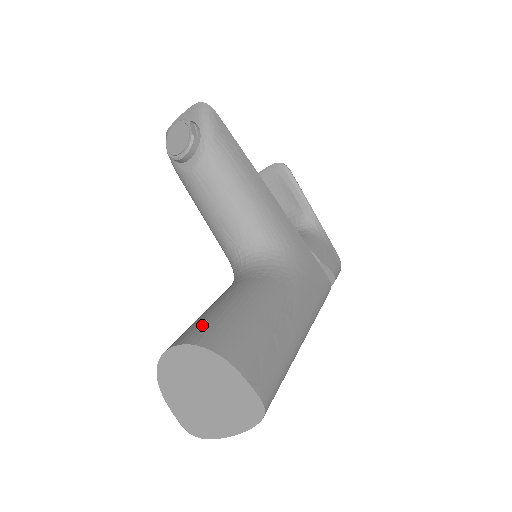
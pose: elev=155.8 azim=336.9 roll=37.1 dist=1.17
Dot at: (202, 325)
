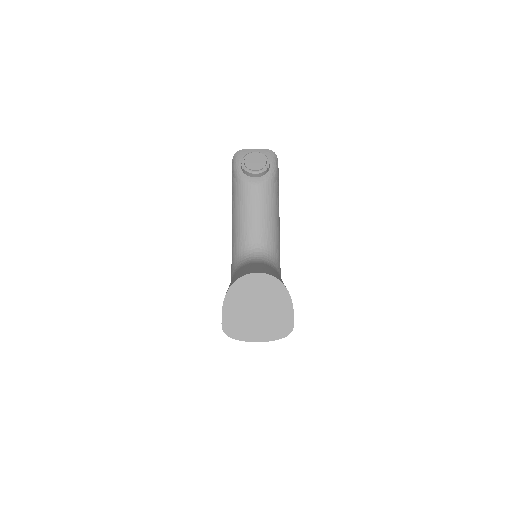
Dot at: (268, 271)
